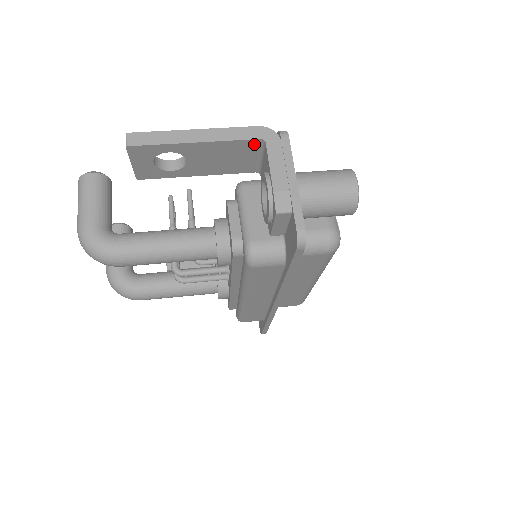
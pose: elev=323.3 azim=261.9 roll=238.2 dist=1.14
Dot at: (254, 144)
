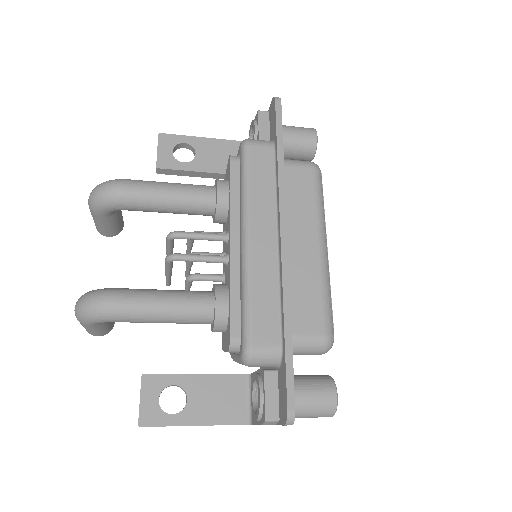
Dot at: occluded
